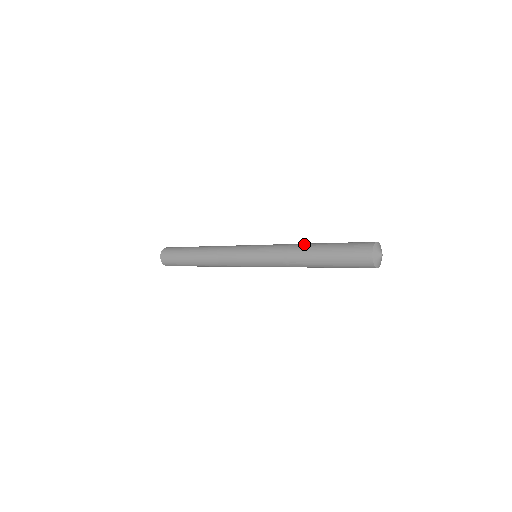
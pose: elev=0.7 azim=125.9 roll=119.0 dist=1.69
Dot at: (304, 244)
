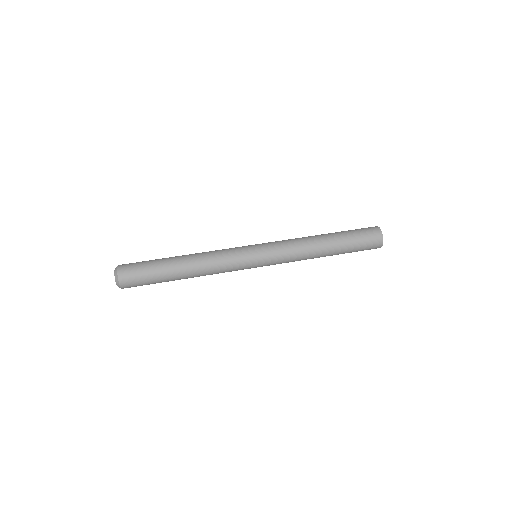
Dot at: (317, 246)
